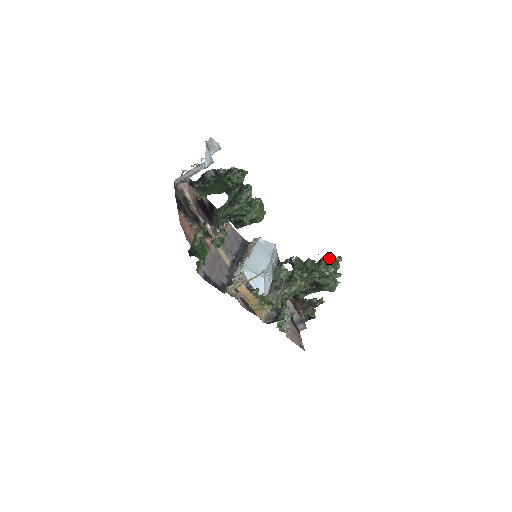
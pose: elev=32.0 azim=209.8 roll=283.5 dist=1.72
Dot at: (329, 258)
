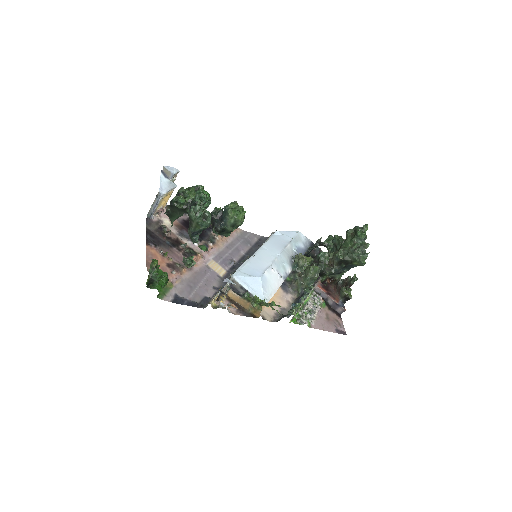
Dot at: (354, 230)
